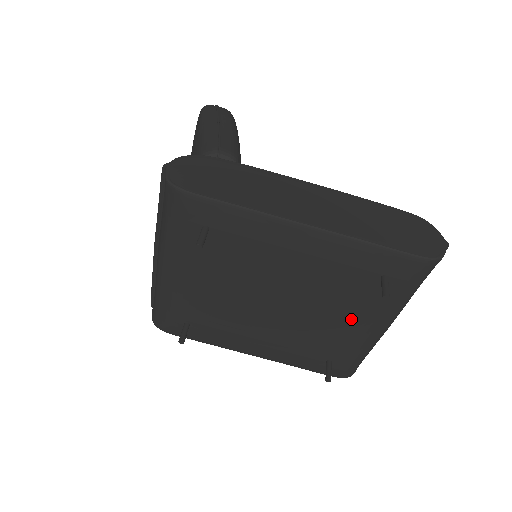
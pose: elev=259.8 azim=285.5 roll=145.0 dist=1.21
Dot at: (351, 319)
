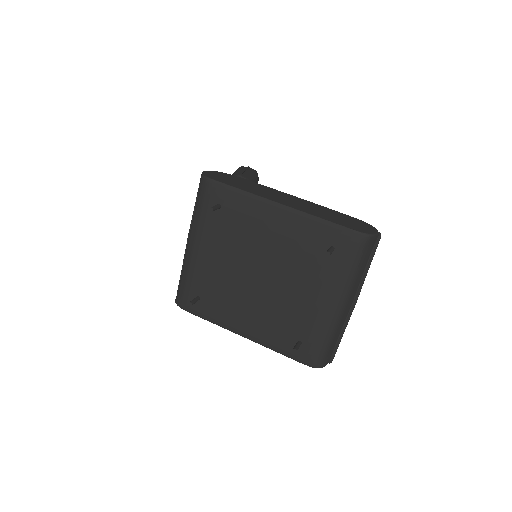
Dot at: (313, 292)
